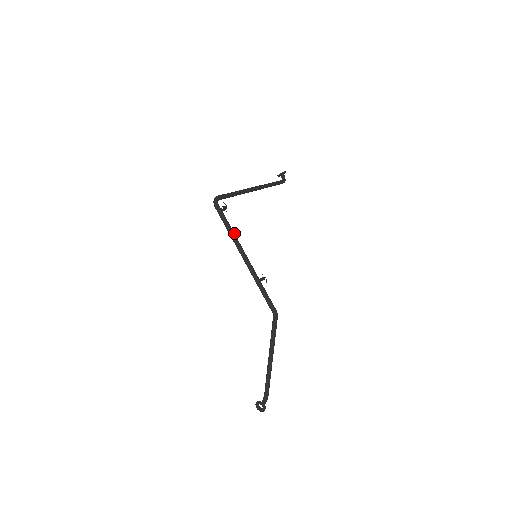
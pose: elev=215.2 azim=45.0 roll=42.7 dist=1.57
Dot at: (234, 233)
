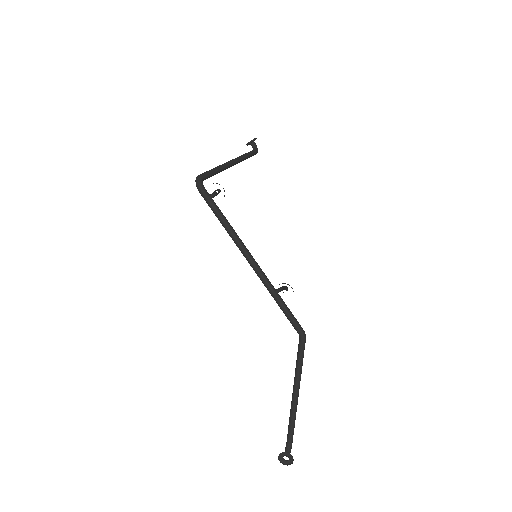
Dot at: (232, 228)
